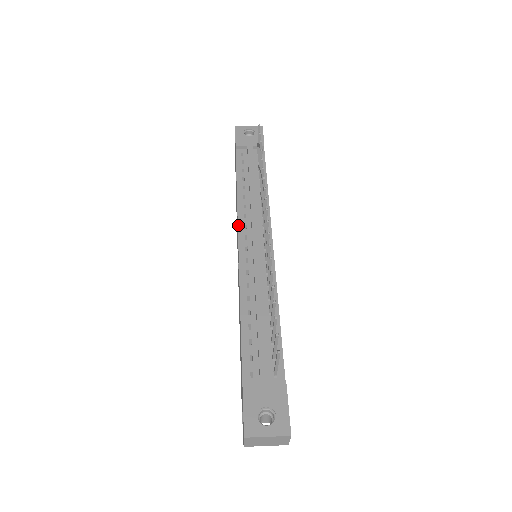
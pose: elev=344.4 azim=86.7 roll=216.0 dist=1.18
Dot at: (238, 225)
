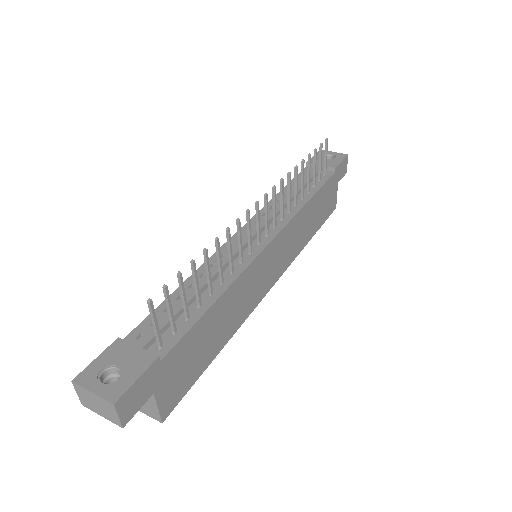
Dot at: (251, 219)
